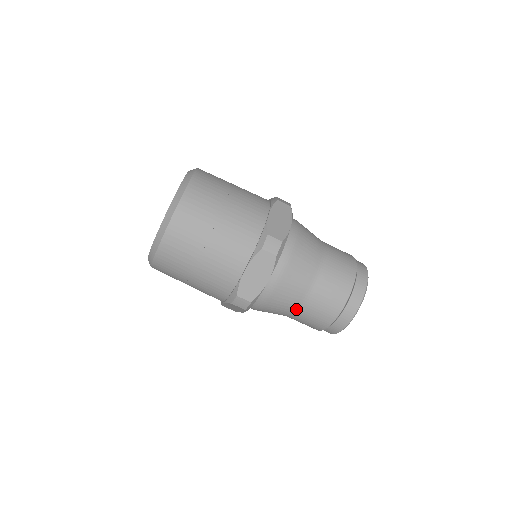
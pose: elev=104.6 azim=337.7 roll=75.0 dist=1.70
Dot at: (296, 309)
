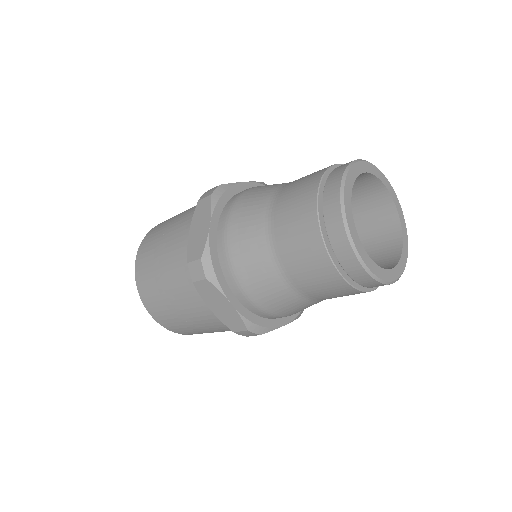
Dot at: (271, 247)
